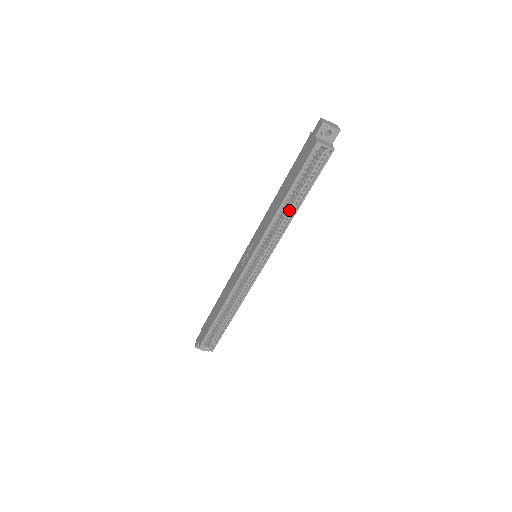
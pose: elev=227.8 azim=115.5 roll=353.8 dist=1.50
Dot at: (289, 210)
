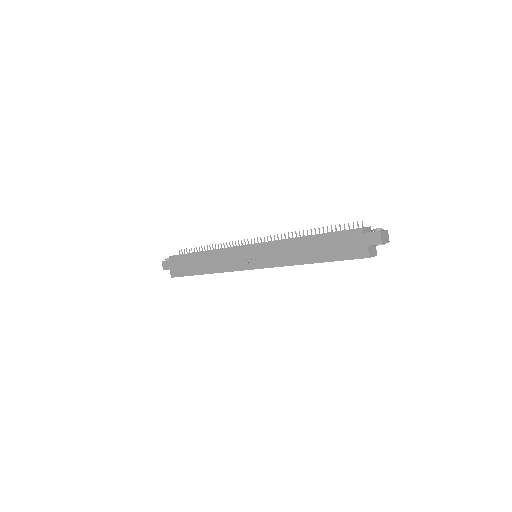
Dot at: occluded
